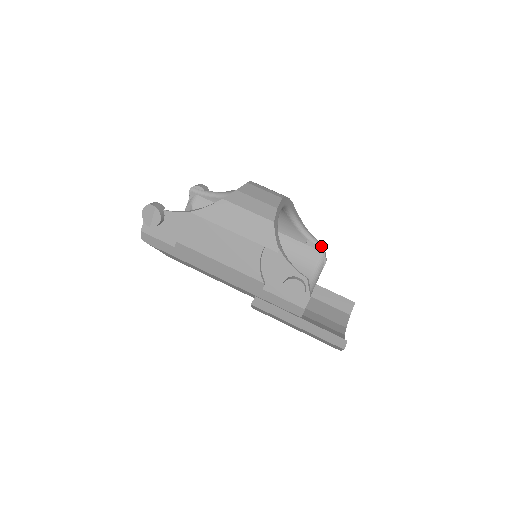
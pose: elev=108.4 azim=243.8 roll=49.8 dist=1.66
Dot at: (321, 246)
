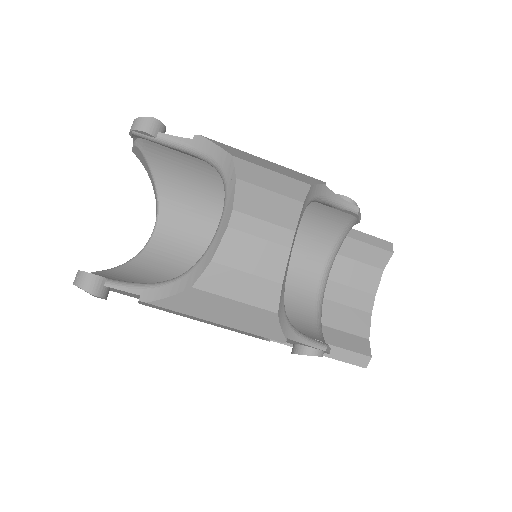
Dot at: (354, 212)
